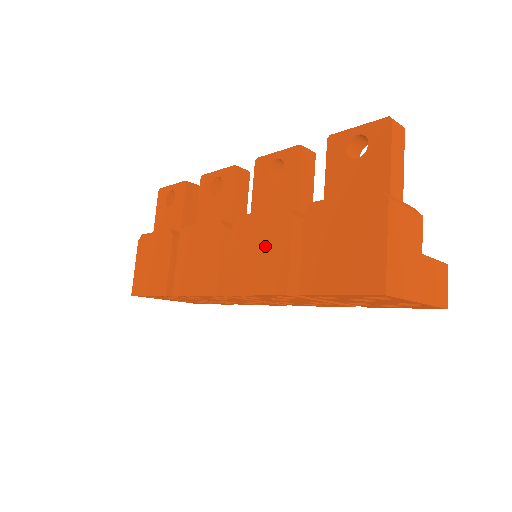
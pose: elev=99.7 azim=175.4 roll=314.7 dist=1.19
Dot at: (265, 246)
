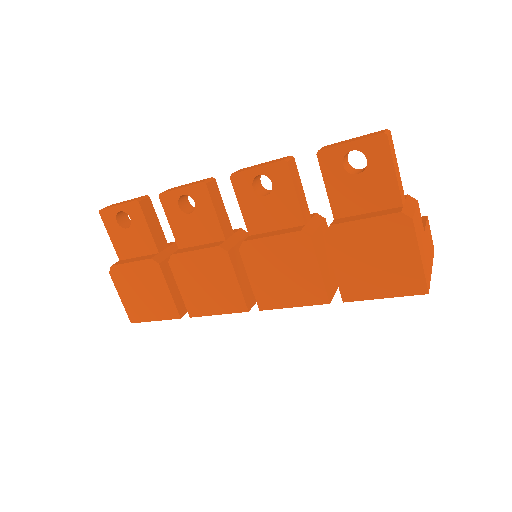
Dot at: (289, 266)
